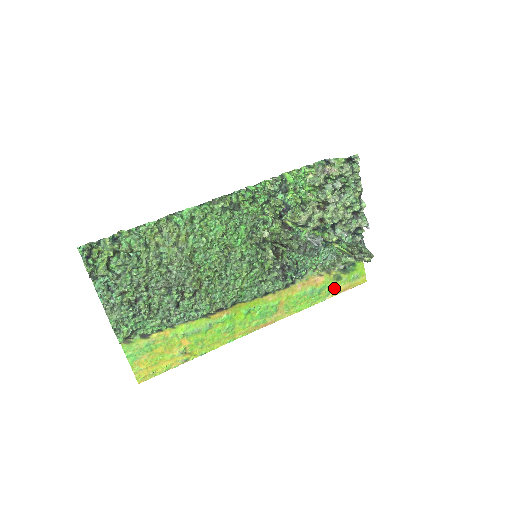
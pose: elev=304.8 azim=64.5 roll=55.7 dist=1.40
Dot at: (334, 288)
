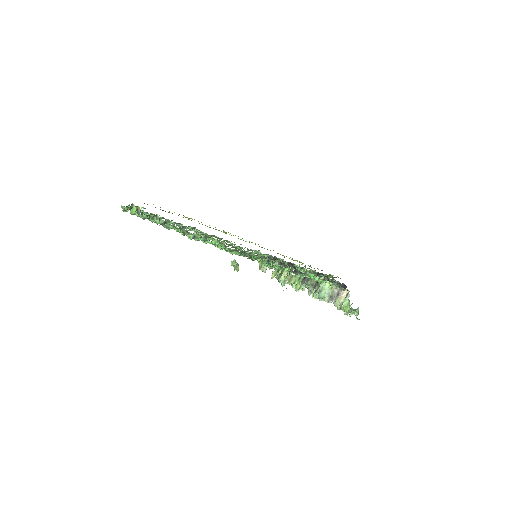
Dot at: occluded
